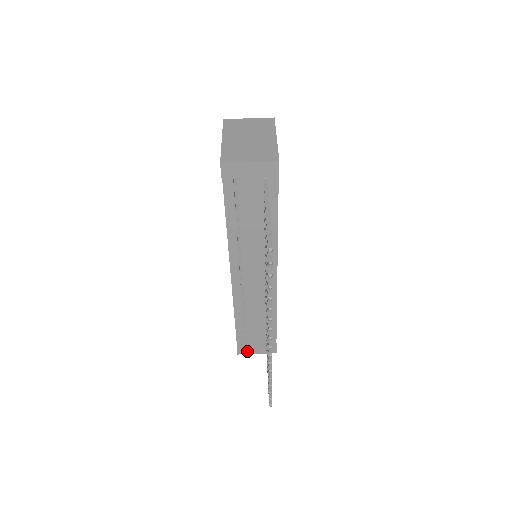
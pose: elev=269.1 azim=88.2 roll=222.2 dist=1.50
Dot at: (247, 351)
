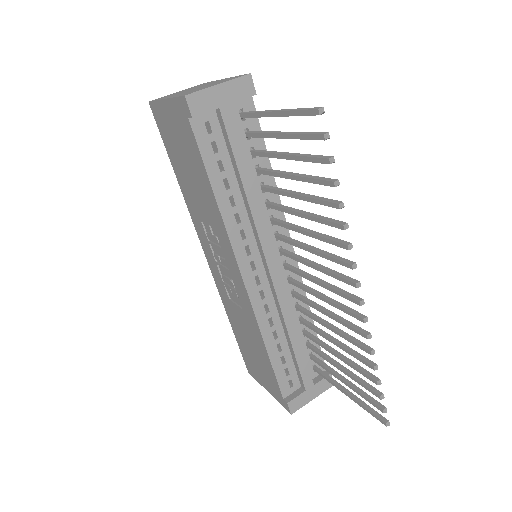
Dot at: (301, 402)
